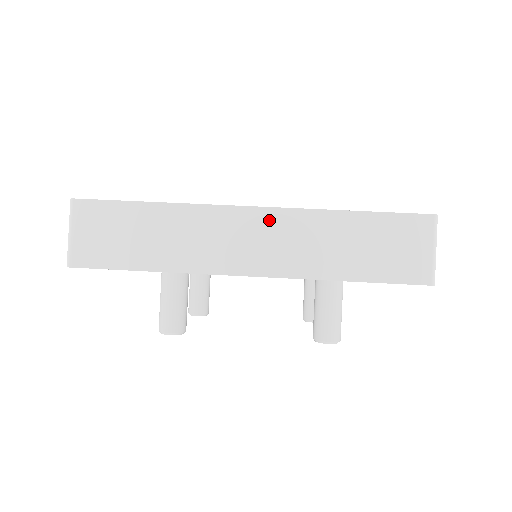
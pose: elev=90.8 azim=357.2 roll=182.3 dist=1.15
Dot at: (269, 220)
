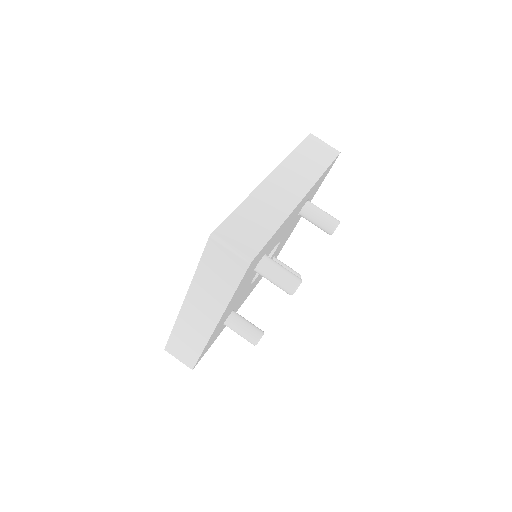
Dot at: (280, 174)
